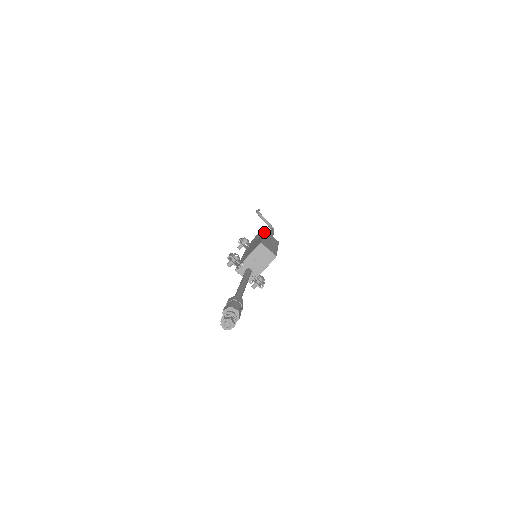
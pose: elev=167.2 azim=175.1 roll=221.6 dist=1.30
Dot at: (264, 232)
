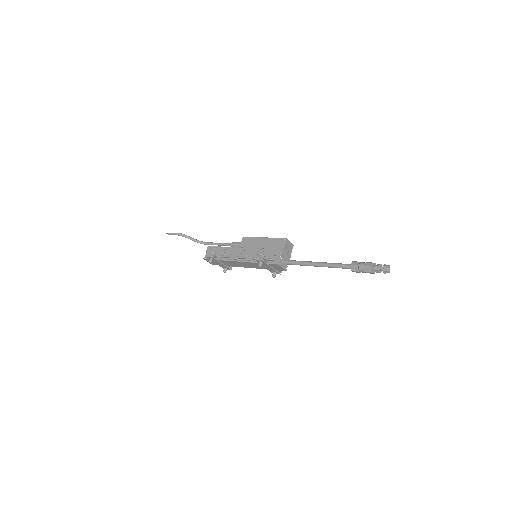
Dot at: (250, 237)
